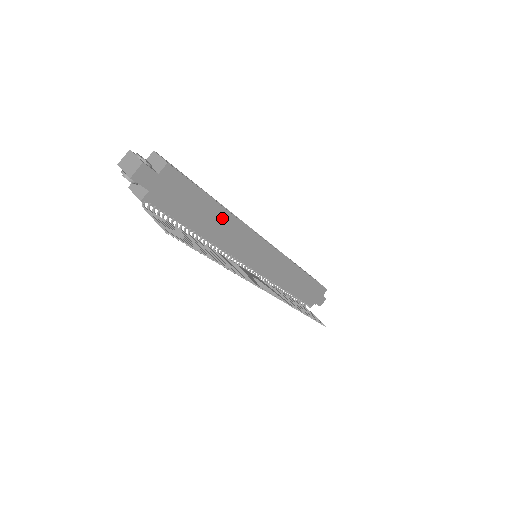
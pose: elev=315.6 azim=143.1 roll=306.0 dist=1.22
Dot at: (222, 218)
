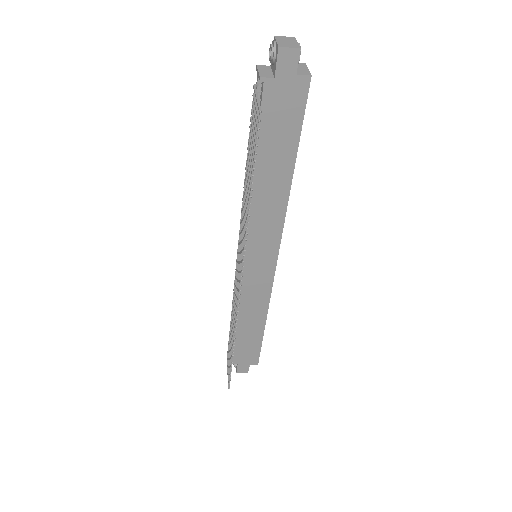
Dot at: (282, 182)
